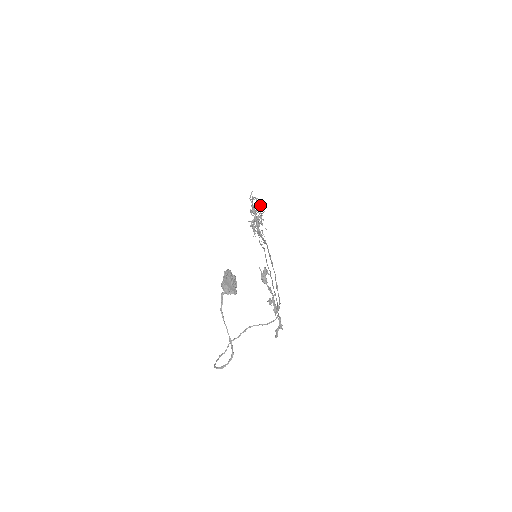
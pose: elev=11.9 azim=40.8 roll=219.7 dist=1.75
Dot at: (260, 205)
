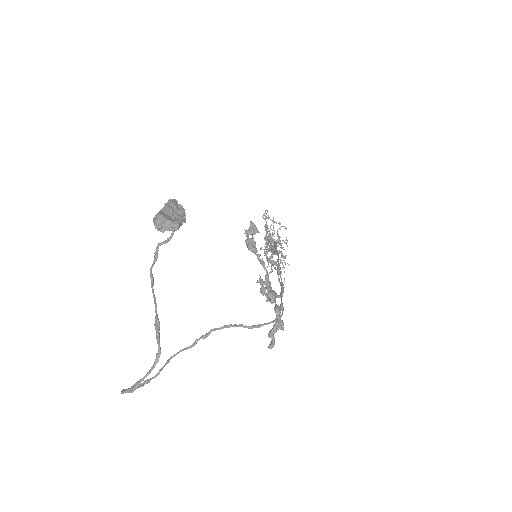
Dot at: occluded
